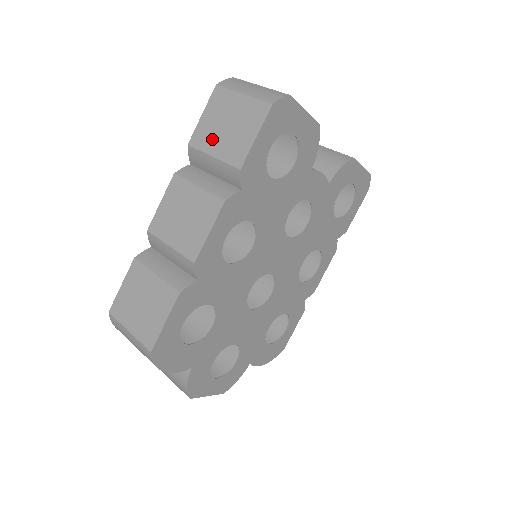
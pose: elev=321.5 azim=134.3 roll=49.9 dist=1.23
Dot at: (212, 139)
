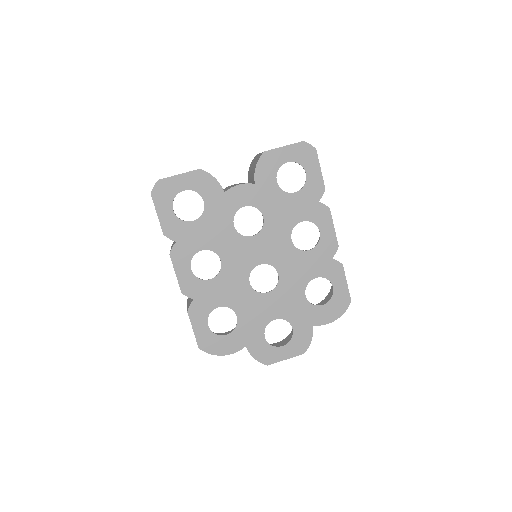
Dot at: occluded
